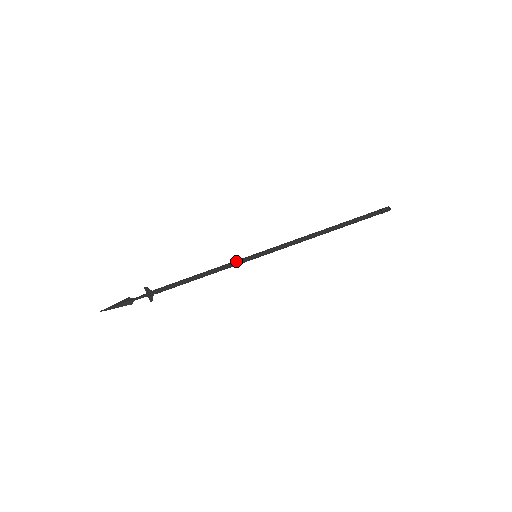
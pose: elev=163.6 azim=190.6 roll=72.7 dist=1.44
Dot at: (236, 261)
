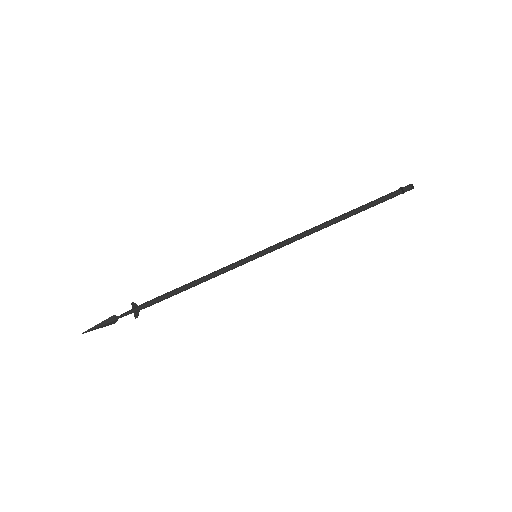
Dot at: (234, 266)
